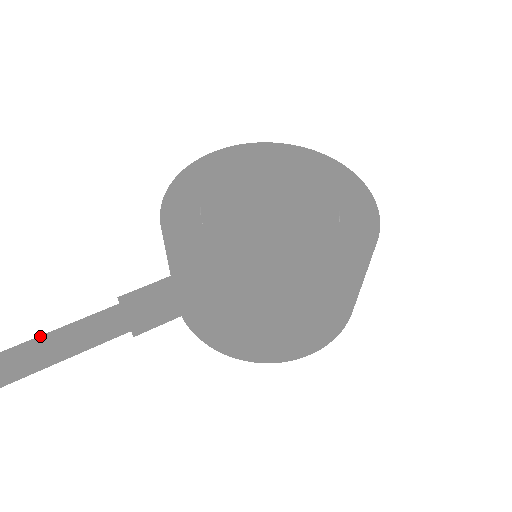
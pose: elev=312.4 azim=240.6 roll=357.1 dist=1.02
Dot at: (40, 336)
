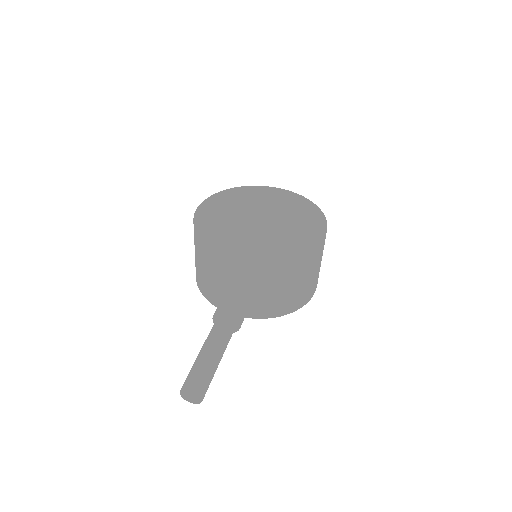
Dot at: (200, 355)
